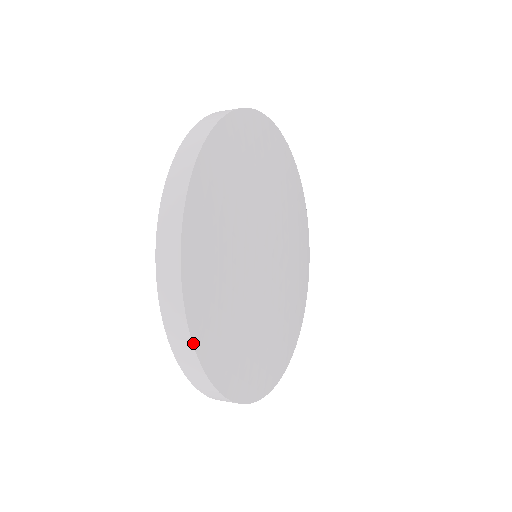
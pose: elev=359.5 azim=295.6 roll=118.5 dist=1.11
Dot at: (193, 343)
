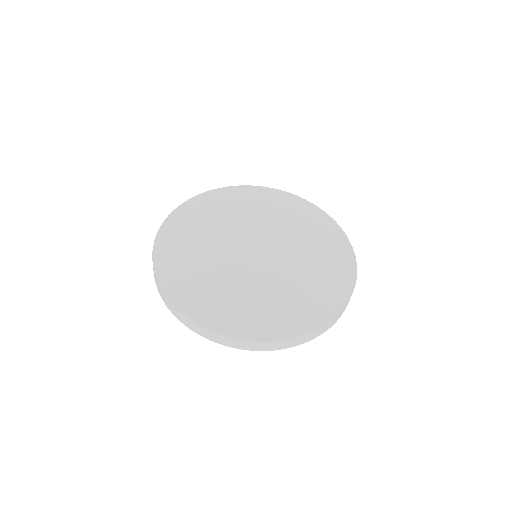
Dot at: (199, 325)
